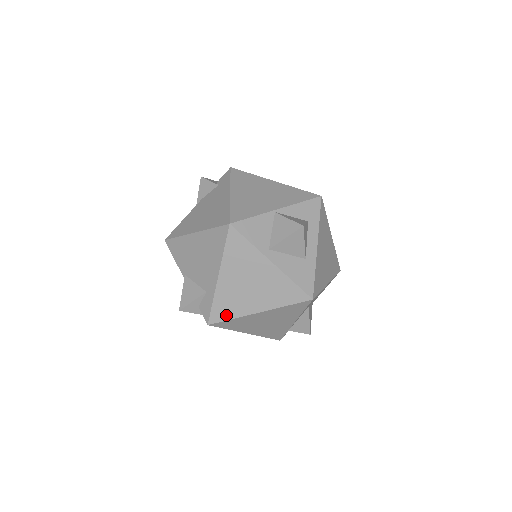
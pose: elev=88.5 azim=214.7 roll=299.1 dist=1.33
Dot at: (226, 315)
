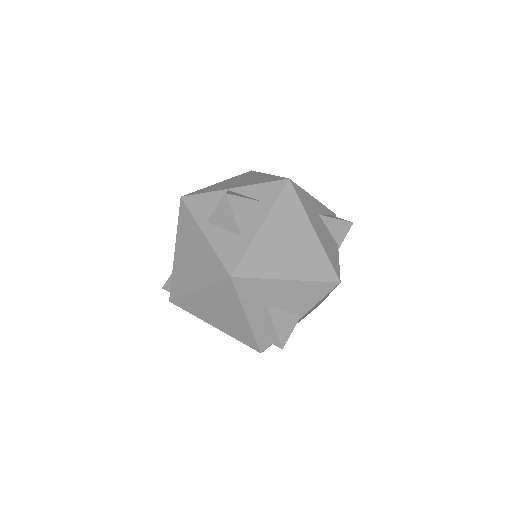
Dot at: (179, 291)
